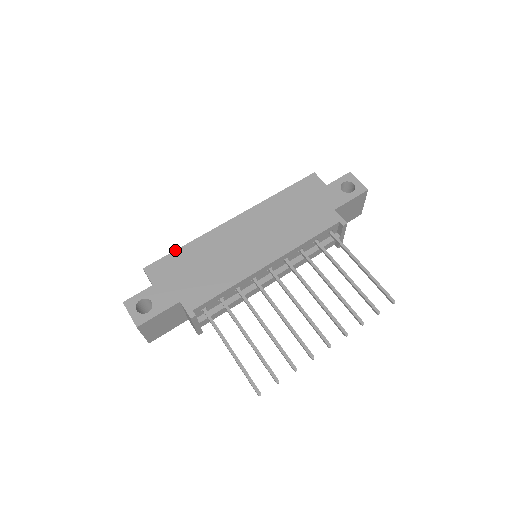
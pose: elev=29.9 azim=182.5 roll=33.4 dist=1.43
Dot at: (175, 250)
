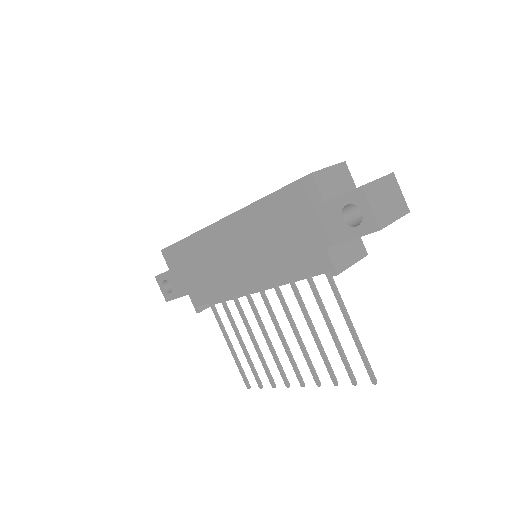
Dot at: (179, 241)
